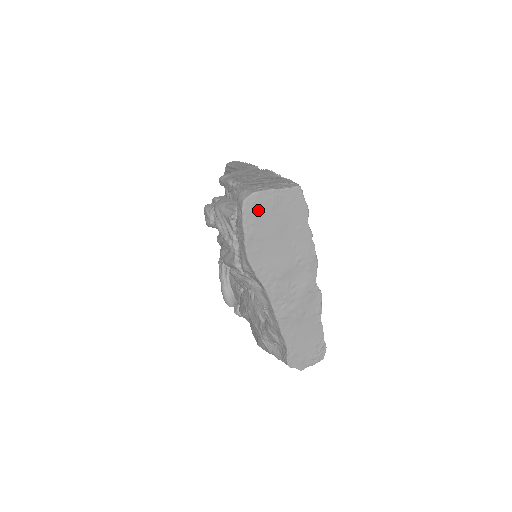
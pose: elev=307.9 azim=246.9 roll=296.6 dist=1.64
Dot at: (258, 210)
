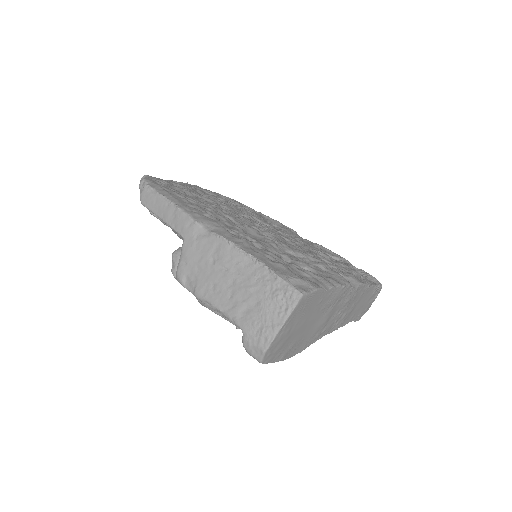
Dot at: (278, 348)
